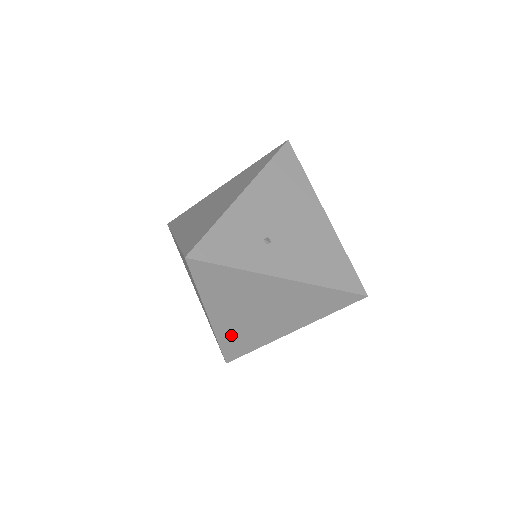
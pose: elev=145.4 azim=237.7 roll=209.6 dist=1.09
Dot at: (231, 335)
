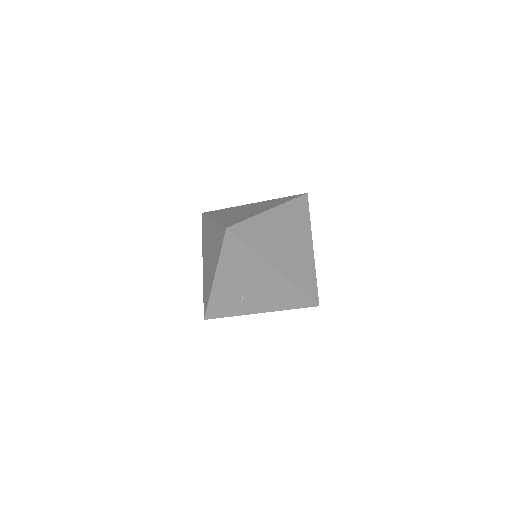
Dot at: occluded
